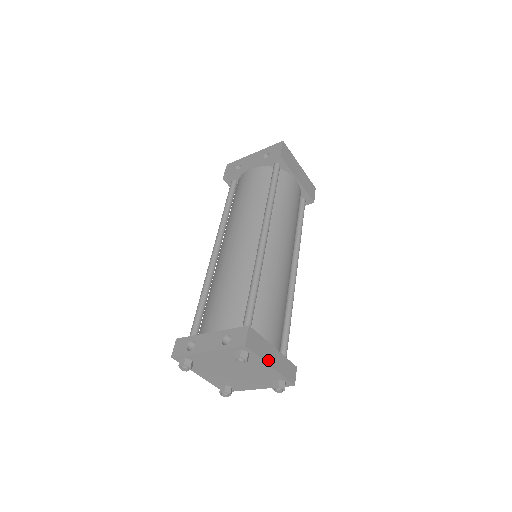
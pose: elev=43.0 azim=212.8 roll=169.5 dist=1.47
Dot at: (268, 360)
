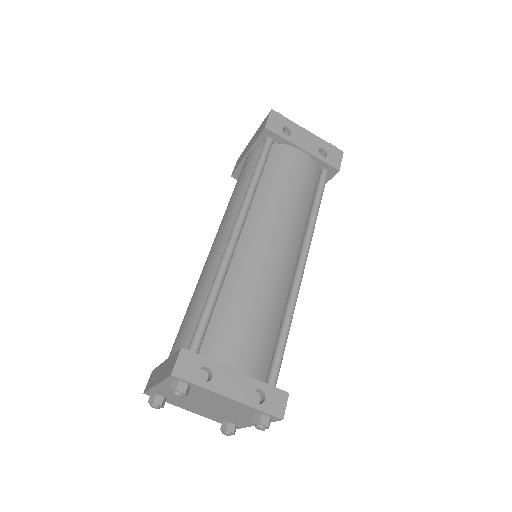
Dot at: occluded
